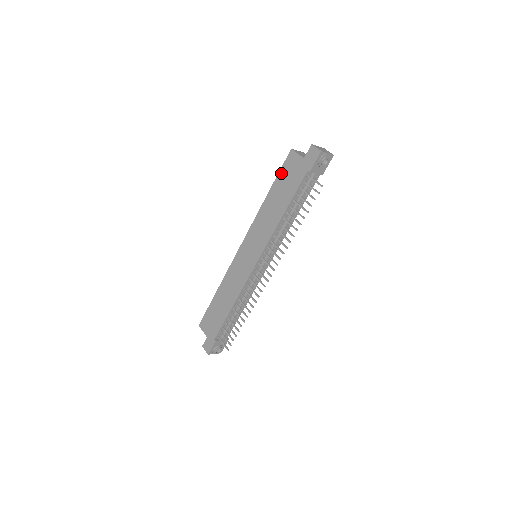
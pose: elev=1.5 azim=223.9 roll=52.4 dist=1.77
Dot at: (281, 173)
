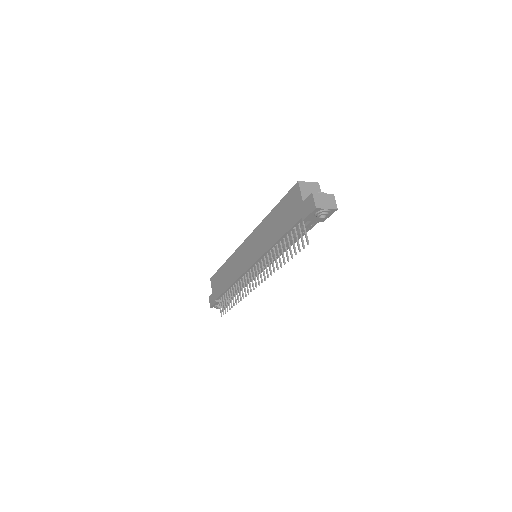
Dot at: (285, 199)
